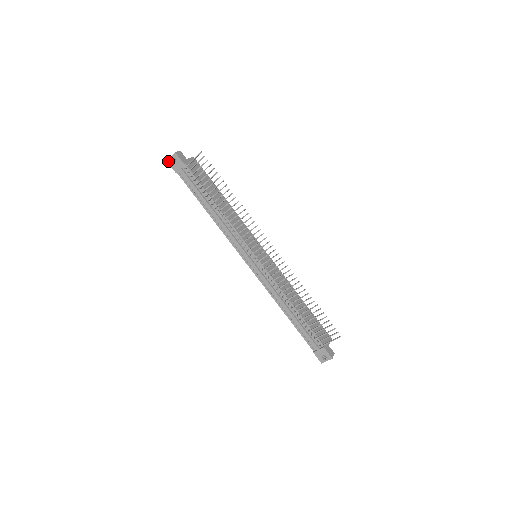
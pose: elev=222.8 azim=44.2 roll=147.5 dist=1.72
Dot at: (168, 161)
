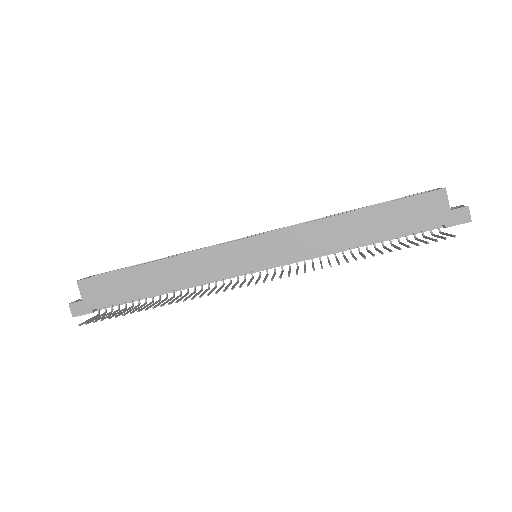
Dot at: occluded
